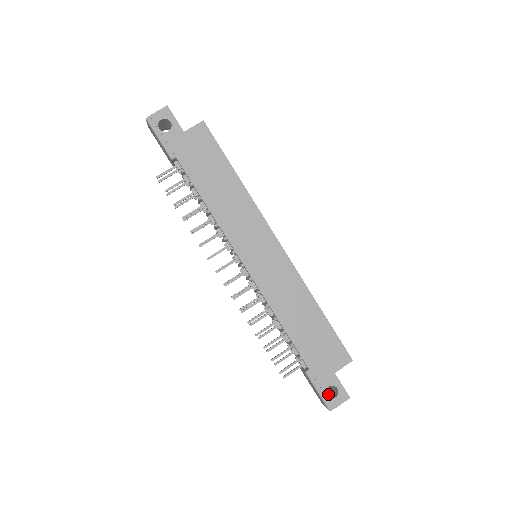
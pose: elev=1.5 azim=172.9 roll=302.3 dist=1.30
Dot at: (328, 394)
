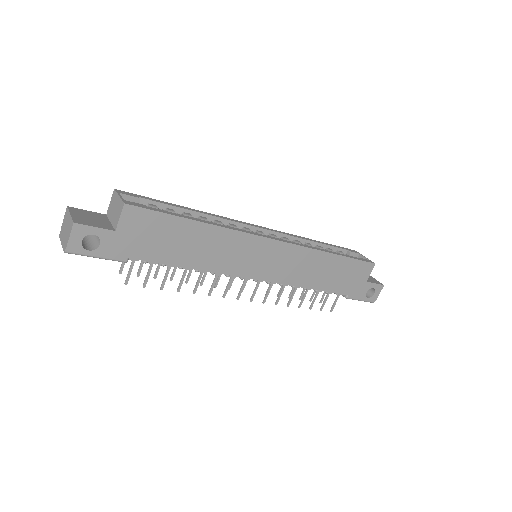
Dot at: occluded
